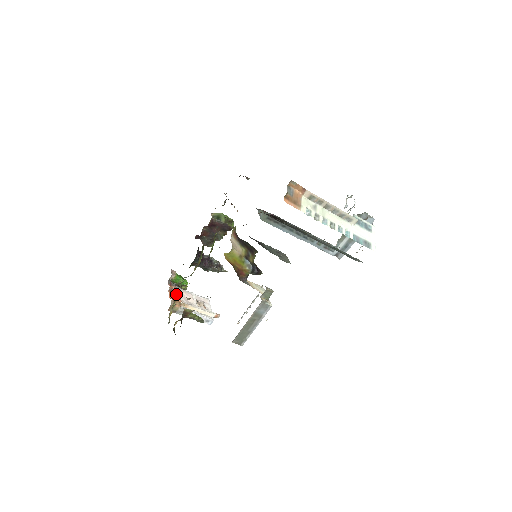
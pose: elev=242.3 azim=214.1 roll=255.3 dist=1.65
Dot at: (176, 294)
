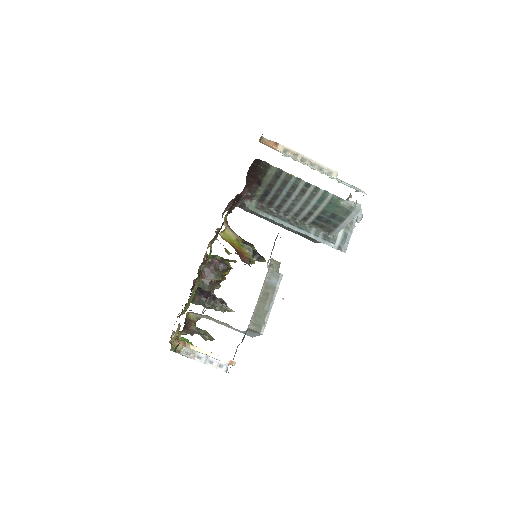
Dot at: occluded
